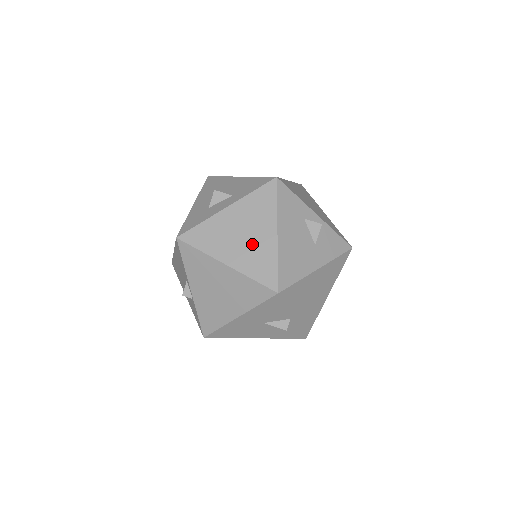
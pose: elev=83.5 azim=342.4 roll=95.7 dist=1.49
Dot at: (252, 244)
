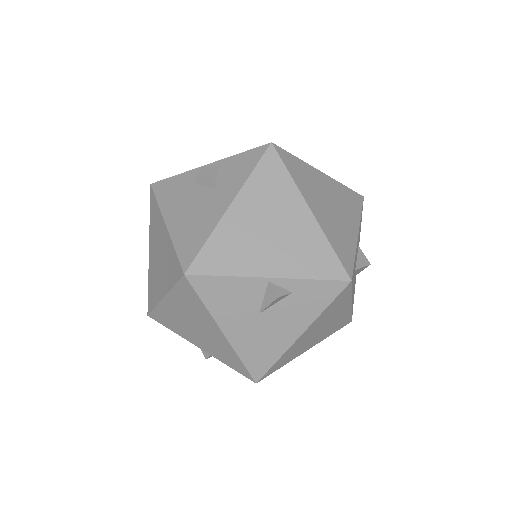
Dot at: (163, 257)
